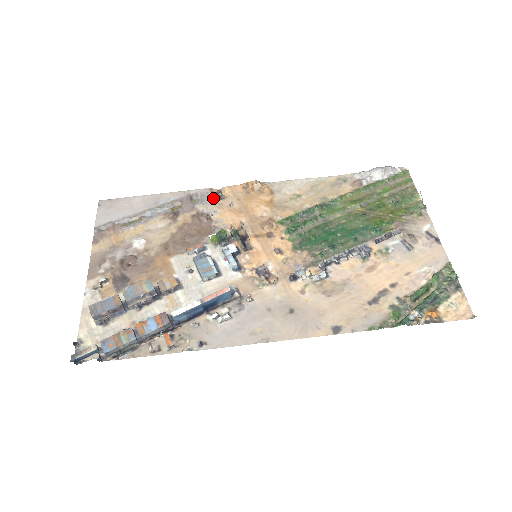
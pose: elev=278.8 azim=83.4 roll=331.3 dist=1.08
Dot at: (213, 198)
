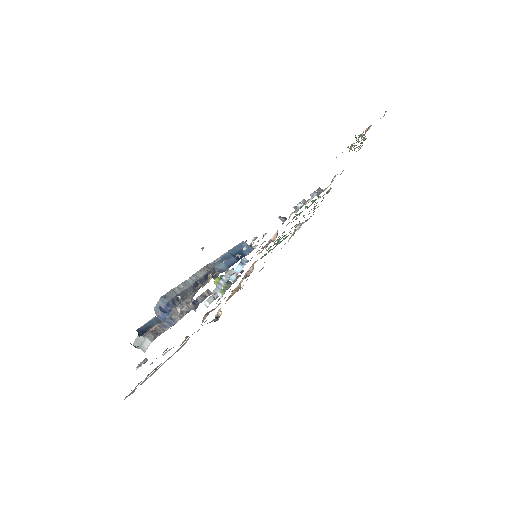
Dot at: occluded
